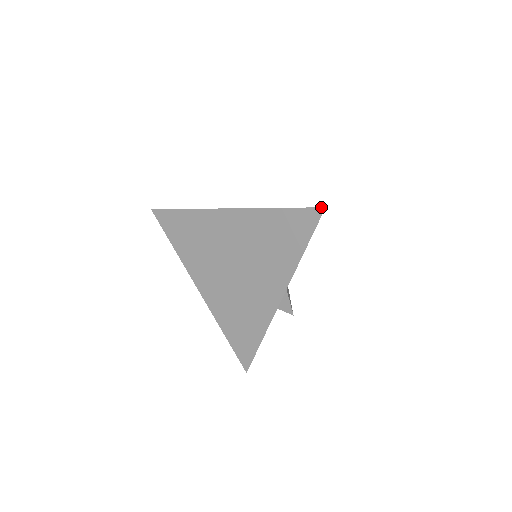
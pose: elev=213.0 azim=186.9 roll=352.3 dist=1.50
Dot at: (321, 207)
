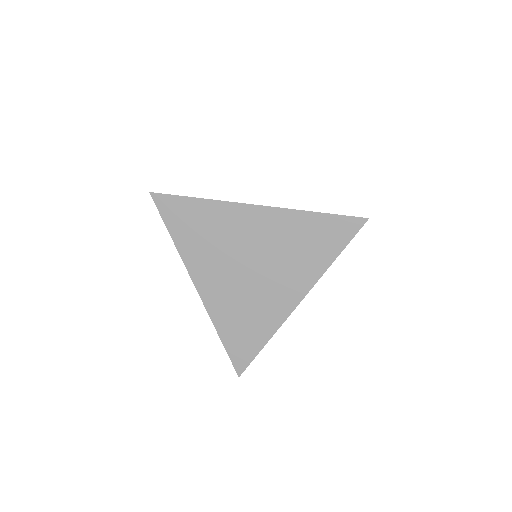
Dot at: occluded
